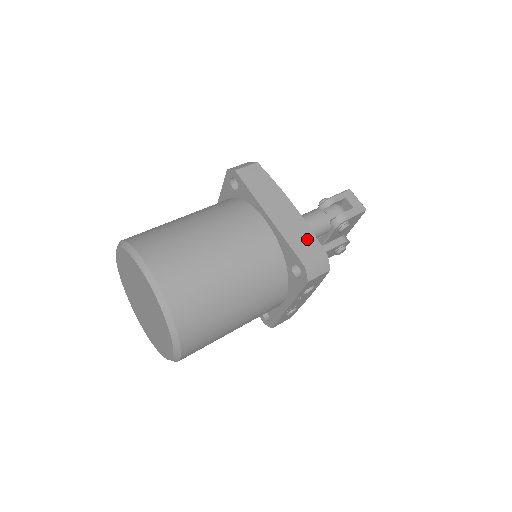
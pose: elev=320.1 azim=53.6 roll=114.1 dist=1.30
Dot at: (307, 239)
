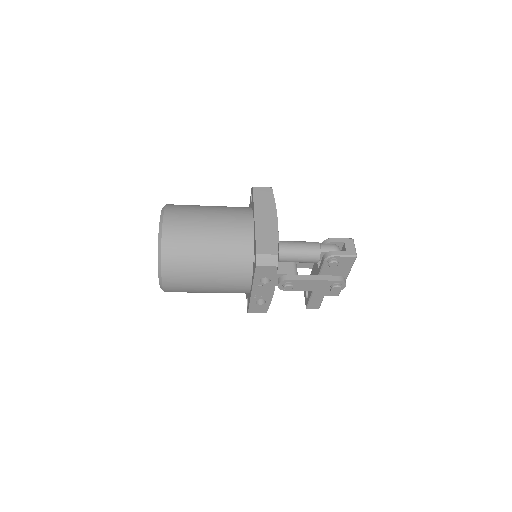
Dot at: (271, 240)
